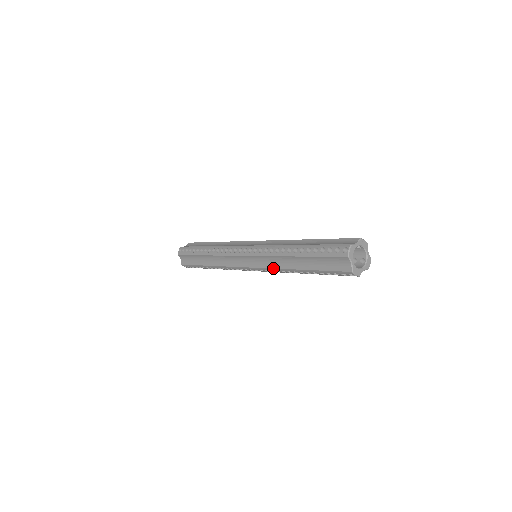
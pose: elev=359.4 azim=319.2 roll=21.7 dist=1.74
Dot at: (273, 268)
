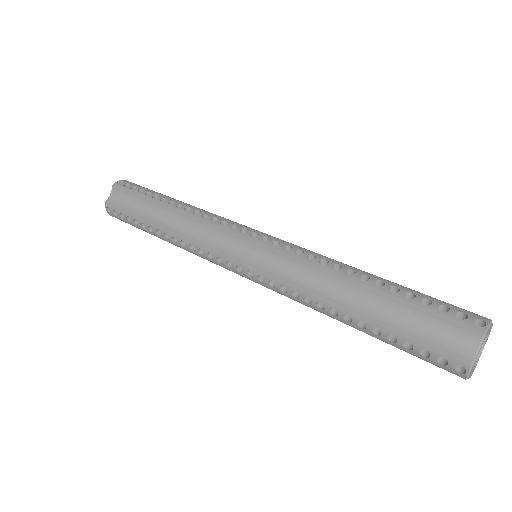
Dot at: occluded
